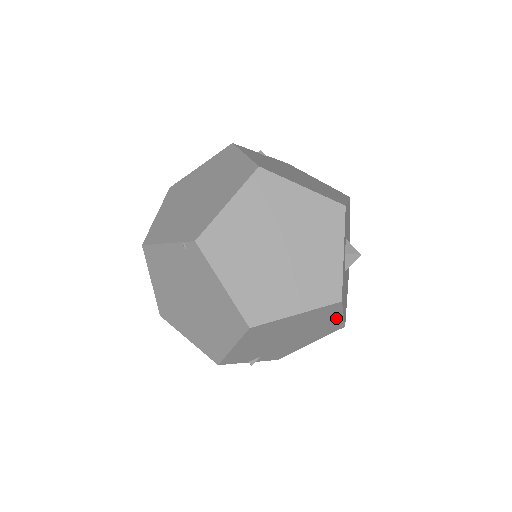
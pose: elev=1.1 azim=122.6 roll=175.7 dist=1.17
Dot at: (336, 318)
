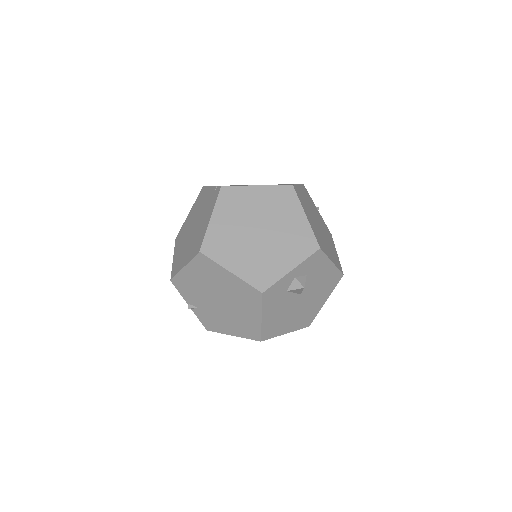
Dot at: (256, 316)
